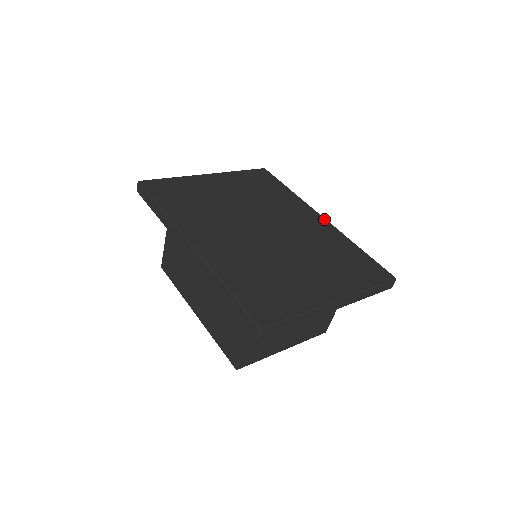
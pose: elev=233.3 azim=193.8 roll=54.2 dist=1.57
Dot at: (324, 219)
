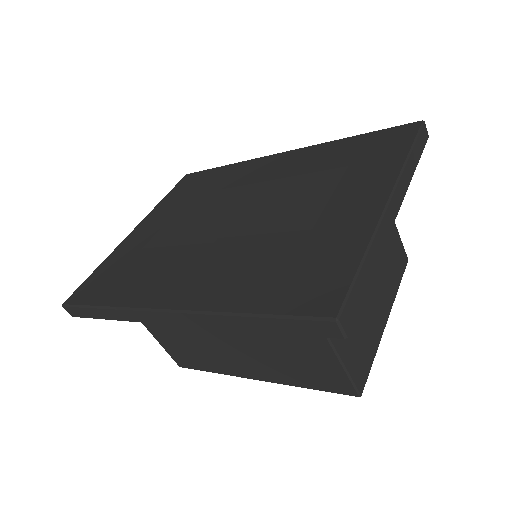
Dot at: (286, 152)
